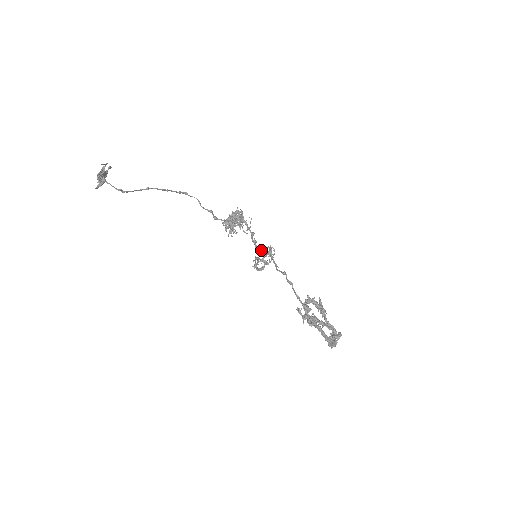
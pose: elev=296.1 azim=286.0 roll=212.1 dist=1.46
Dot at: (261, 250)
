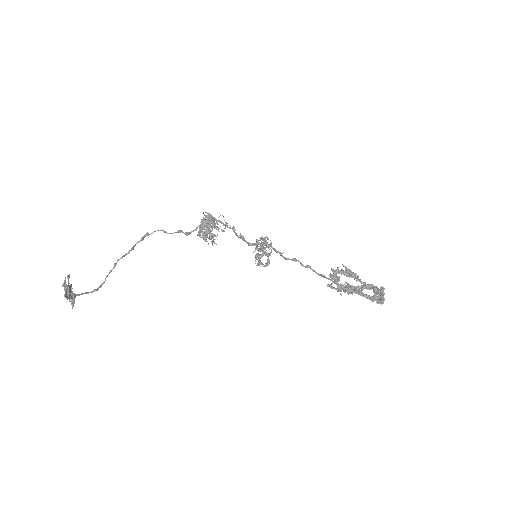
Dot at: (257, 248)
